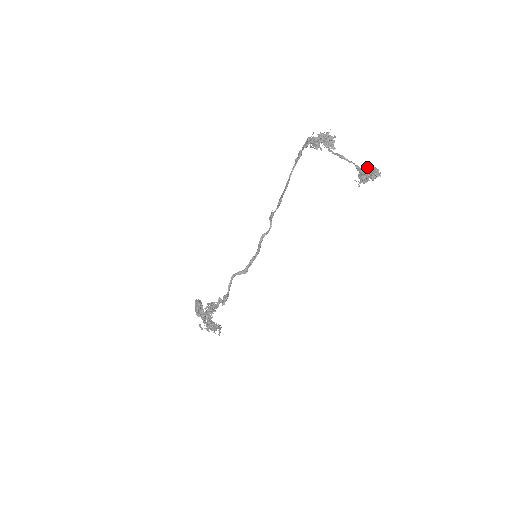
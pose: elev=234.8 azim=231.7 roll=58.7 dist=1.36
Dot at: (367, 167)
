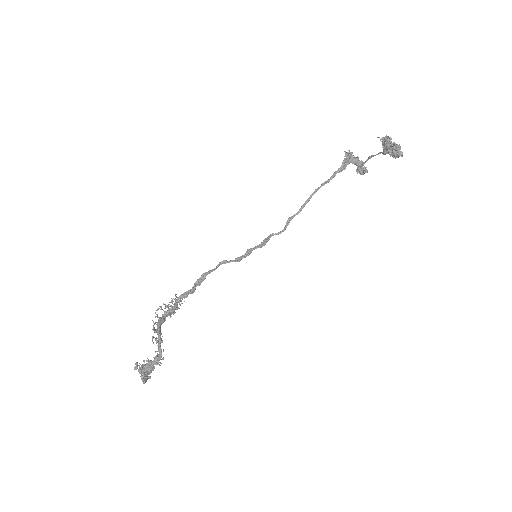
Dot at: (391, 151)
